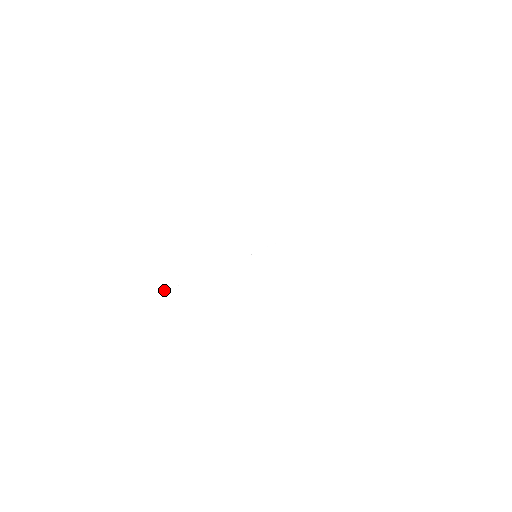
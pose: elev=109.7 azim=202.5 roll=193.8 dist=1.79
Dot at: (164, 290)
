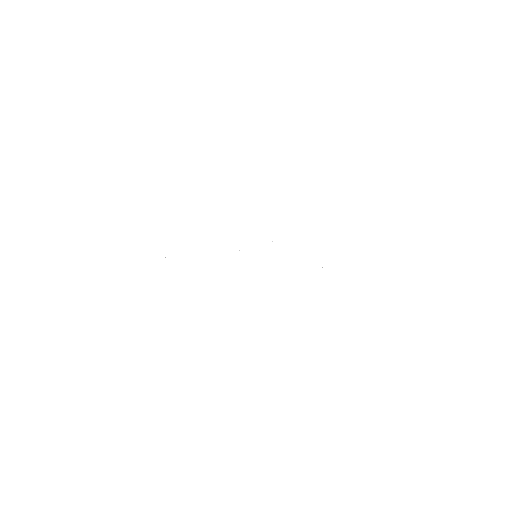
Dot at: occluded
